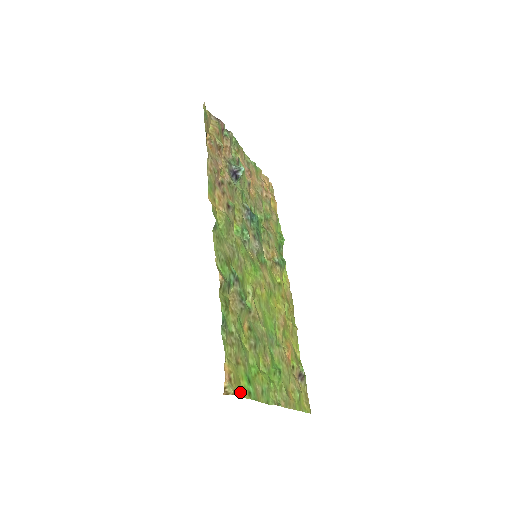
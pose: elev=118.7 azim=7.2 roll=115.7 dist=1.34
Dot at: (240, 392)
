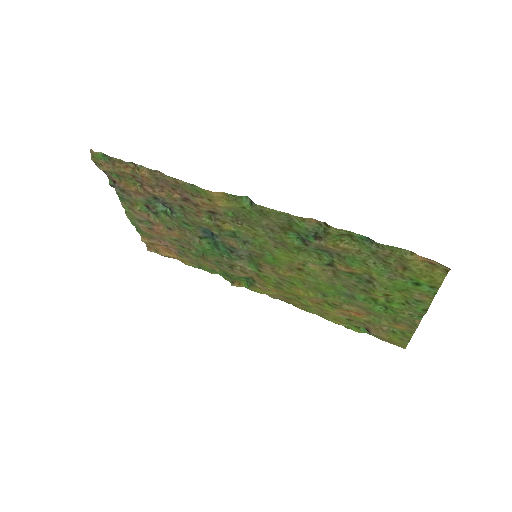
Dot at: (438, 279)
